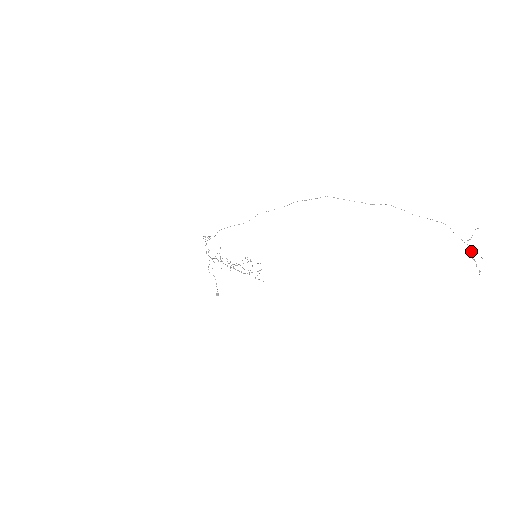
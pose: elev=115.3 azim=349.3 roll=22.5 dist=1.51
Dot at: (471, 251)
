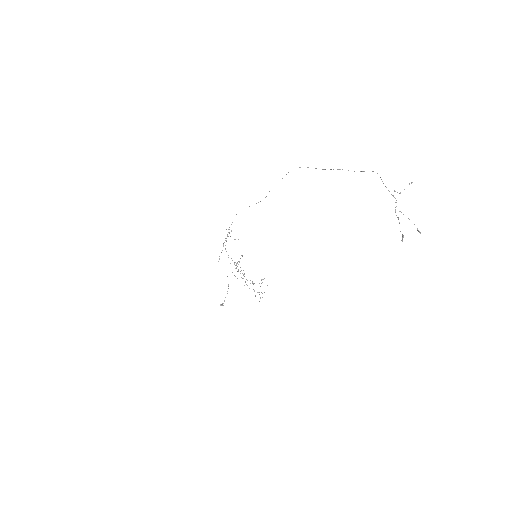
Dot at: occluded
